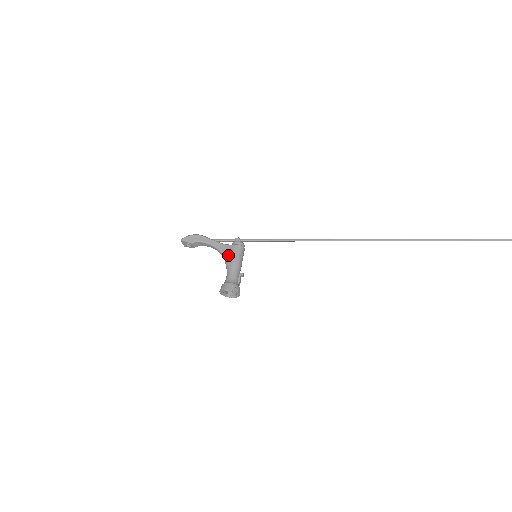
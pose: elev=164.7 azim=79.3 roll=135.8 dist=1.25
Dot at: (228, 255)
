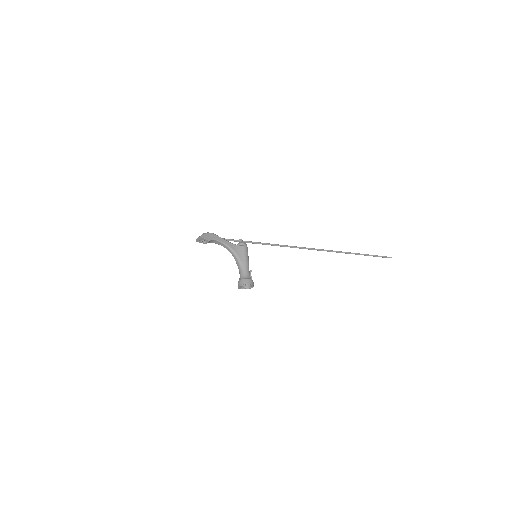
Dot at: (240, 254)
